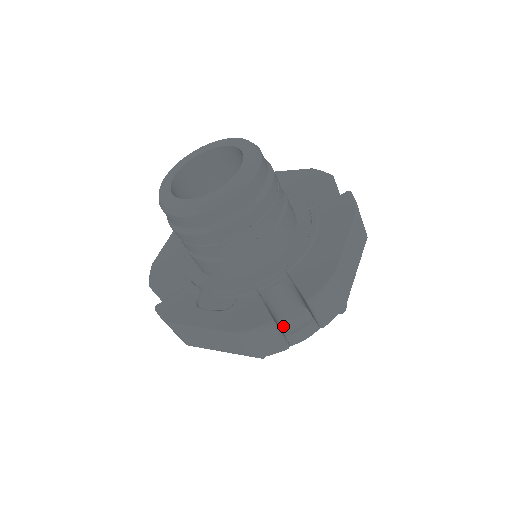
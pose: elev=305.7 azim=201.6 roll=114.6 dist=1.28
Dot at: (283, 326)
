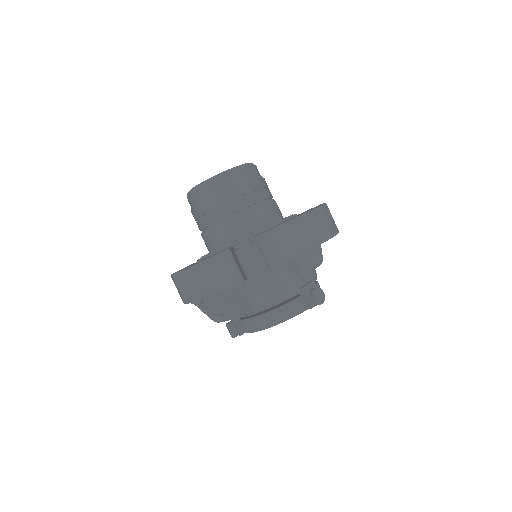
Dot at: (259, 297)
